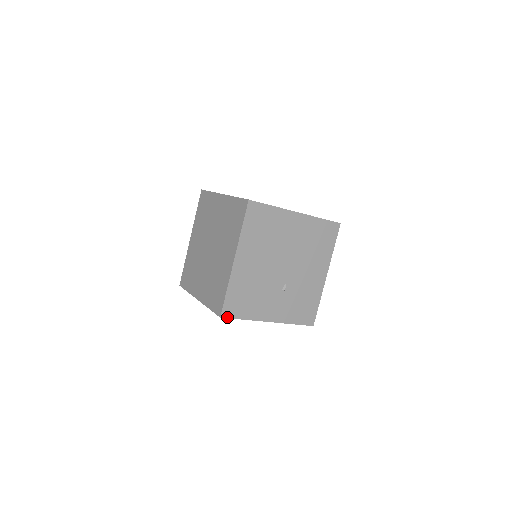
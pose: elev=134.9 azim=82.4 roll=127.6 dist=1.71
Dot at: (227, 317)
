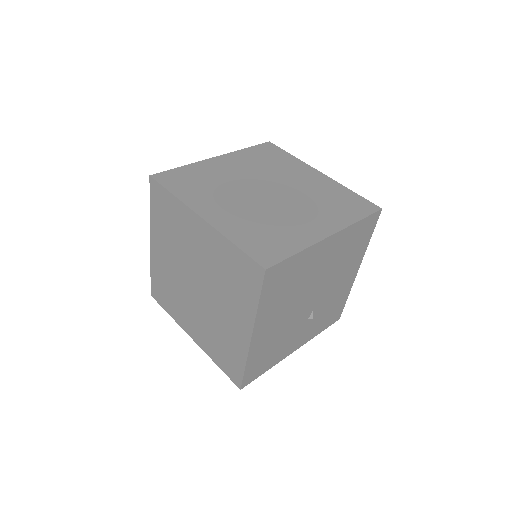
Dot at: (248, 383)
